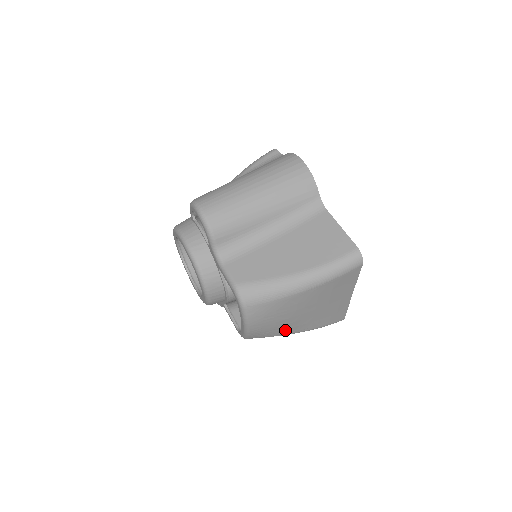
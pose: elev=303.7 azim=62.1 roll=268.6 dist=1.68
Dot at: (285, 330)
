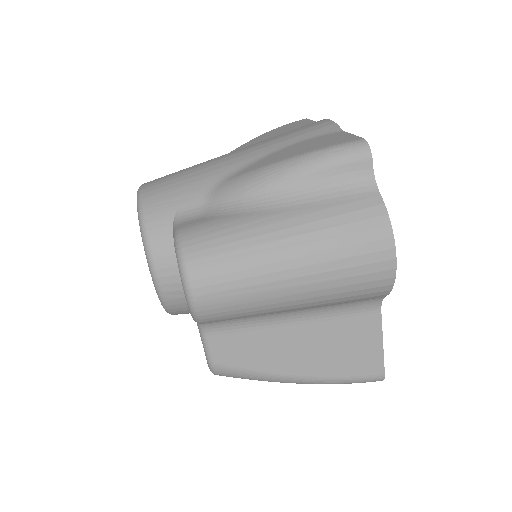
Dot at: occluded
